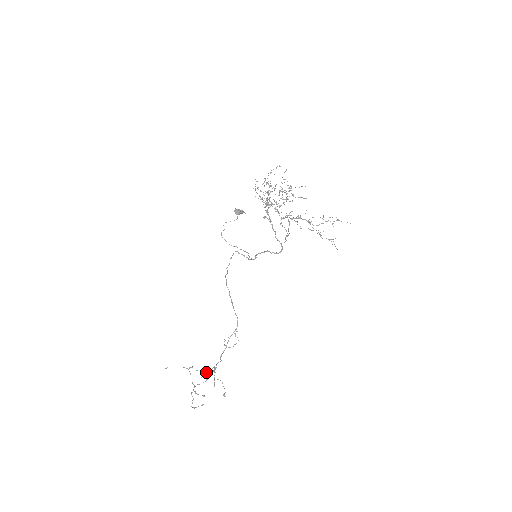
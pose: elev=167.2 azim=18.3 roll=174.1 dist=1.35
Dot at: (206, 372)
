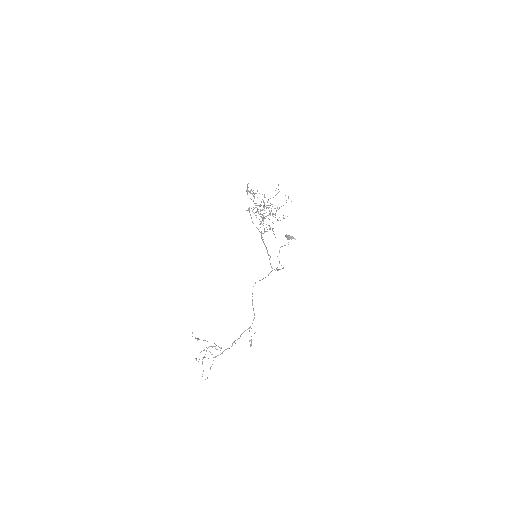
Dot at: occluded
